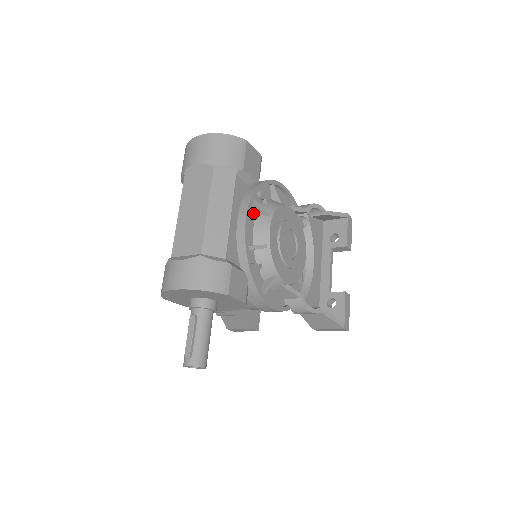
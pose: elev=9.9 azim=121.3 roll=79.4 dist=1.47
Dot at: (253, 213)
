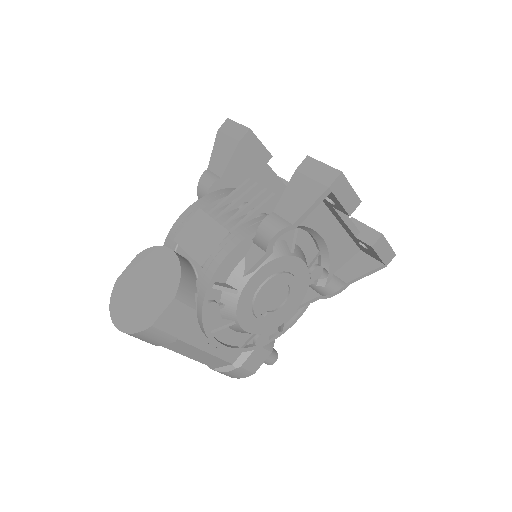
Dot at: occluded
